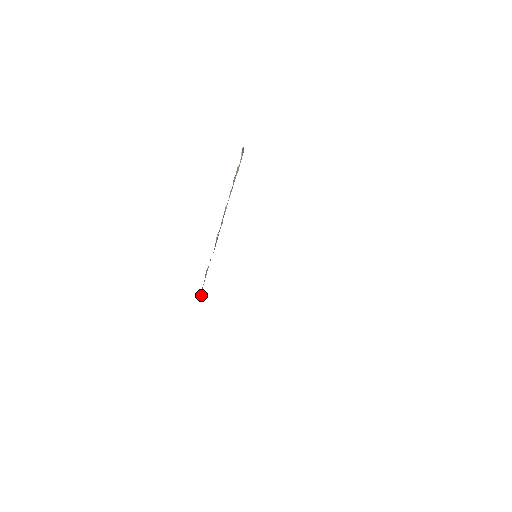
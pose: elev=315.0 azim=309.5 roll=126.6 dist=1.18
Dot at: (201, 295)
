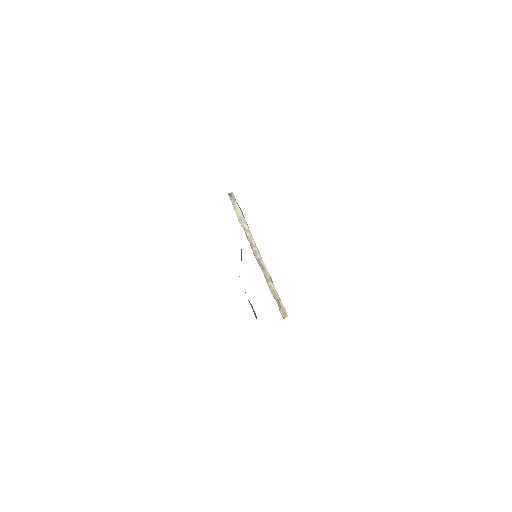
Dot at: (281, 304)
